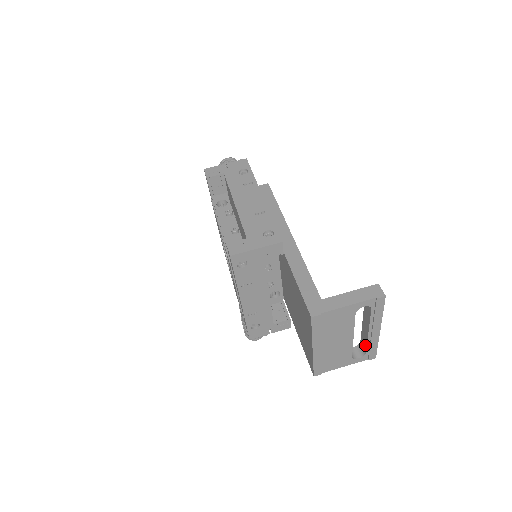
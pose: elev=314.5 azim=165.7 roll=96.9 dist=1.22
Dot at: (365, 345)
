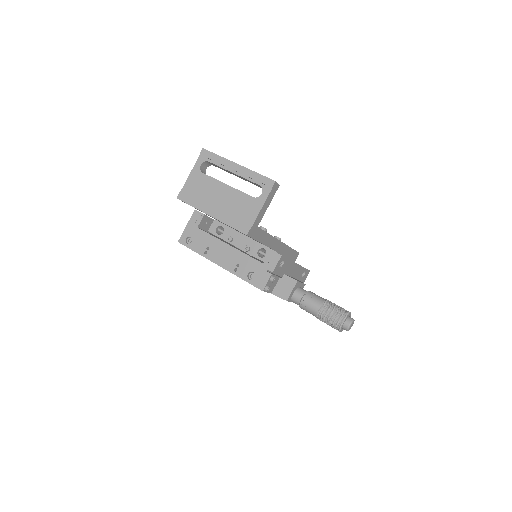
Dot at: (253, 183)
